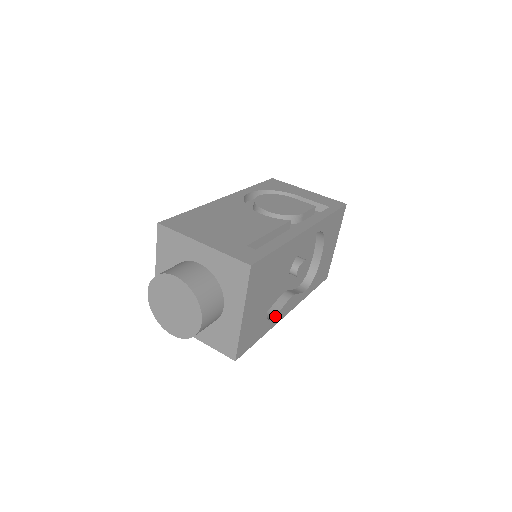
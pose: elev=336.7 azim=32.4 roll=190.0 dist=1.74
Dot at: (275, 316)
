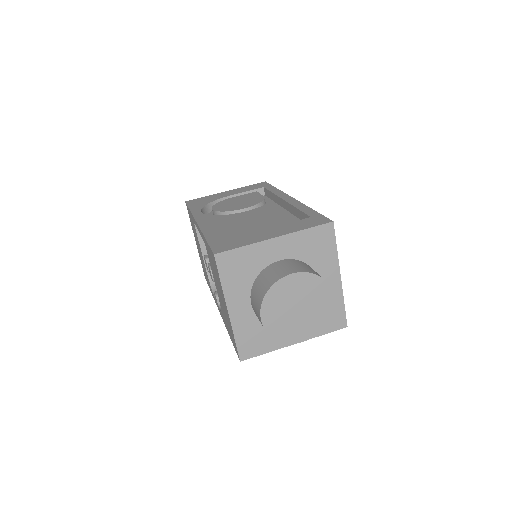
Dot at: occluded
